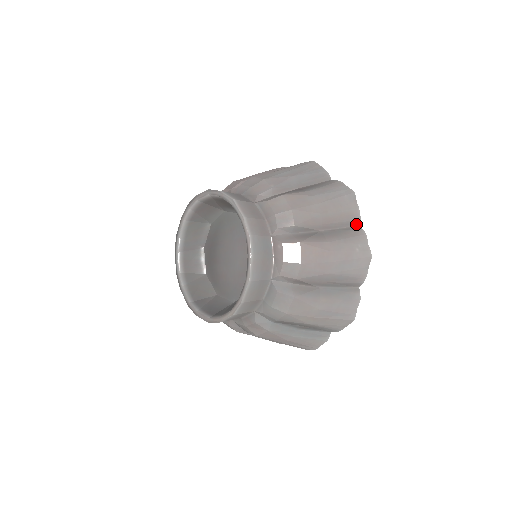
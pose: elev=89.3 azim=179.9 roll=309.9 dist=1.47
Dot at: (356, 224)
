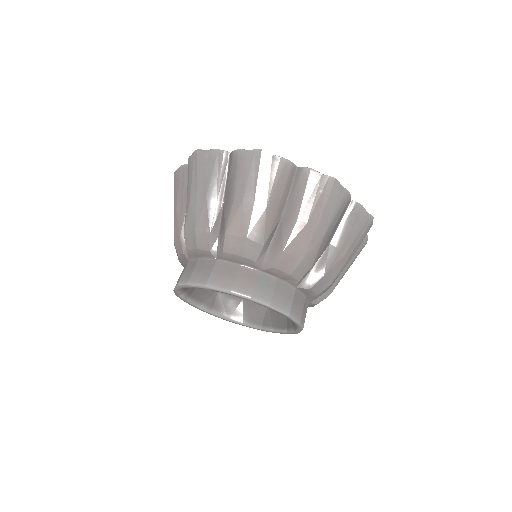
Dot at: (294, 170)
